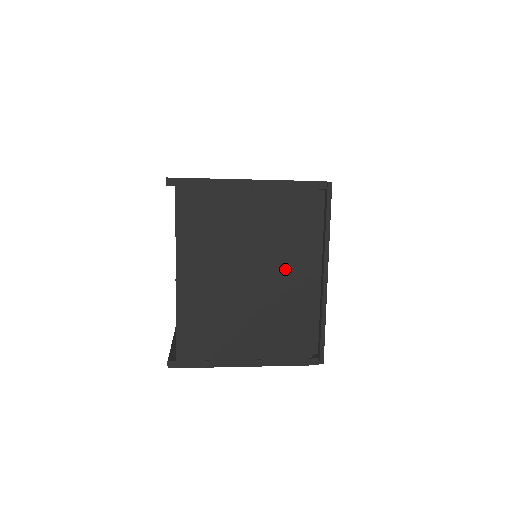
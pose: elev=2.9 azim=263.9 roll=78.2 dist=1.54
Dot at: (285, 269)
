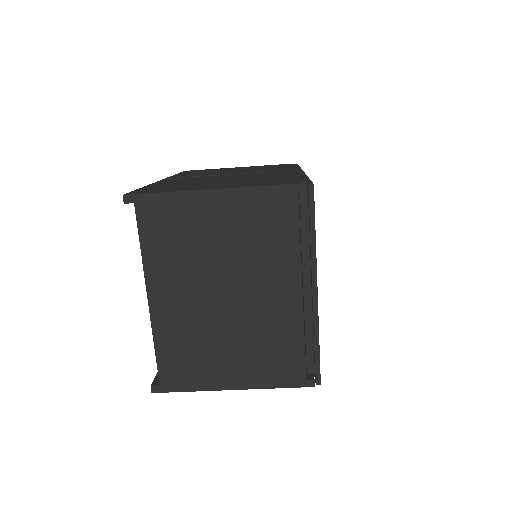
Dot at: (267, 286)
